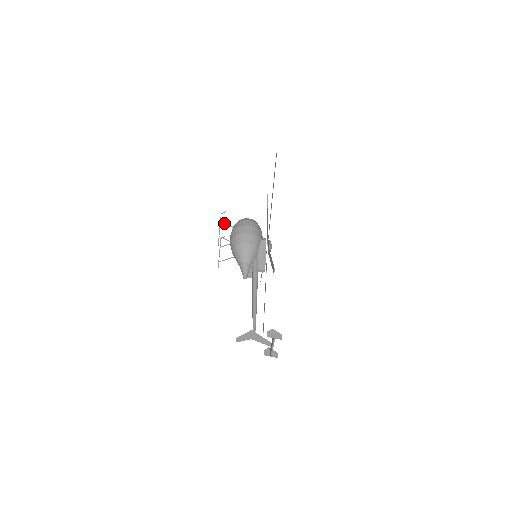
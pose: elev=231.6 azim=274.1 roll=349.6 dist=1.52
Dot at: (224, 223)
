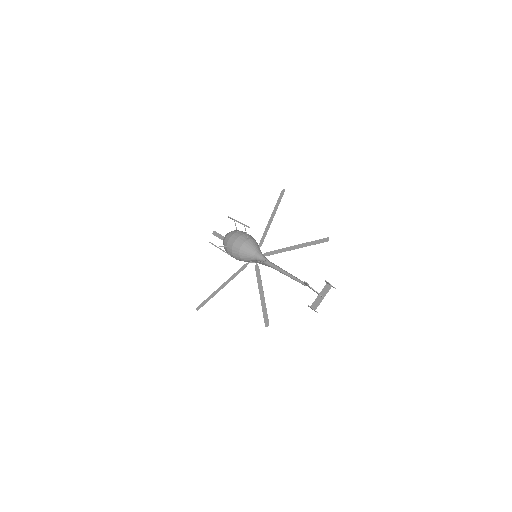
Dot at: occluded
